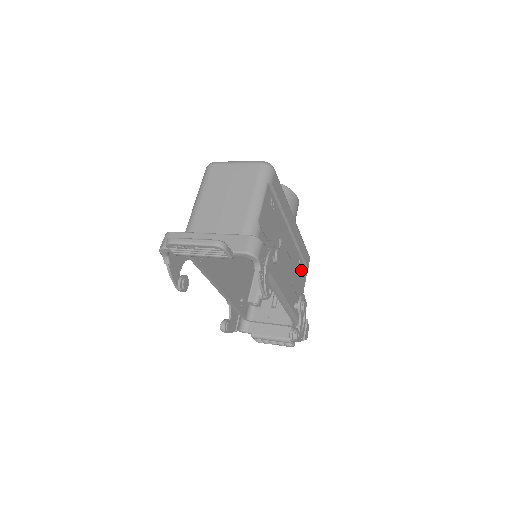
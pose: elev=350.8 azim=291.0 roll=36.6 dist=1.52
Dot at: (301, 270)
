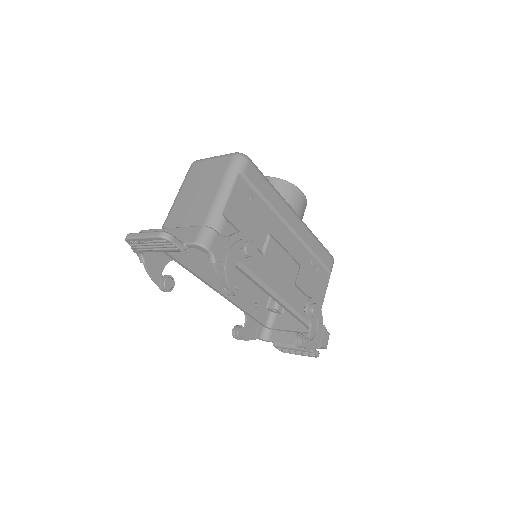
Dot at: (317, 271)
